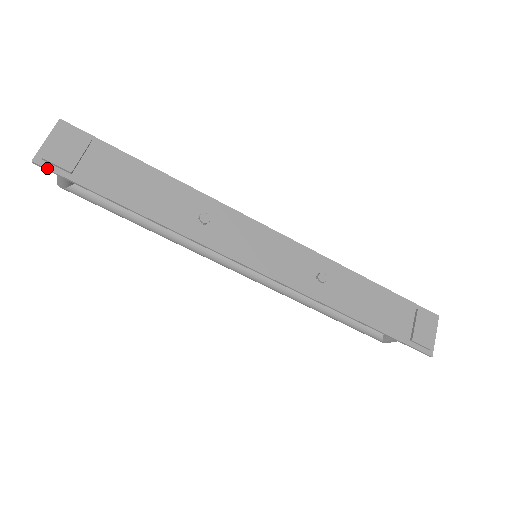
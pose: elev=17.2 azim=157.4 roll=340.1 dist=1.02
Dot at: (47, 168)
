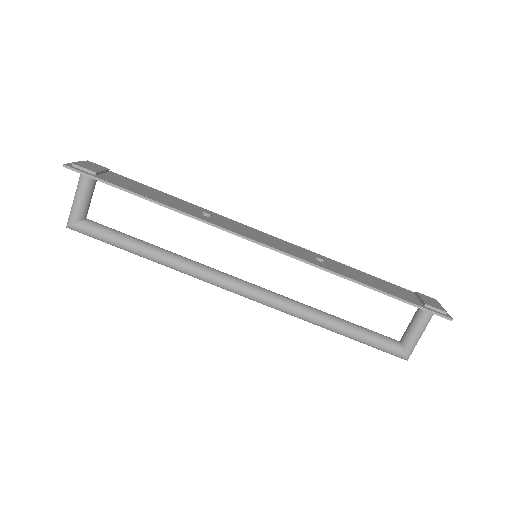
Dot at: (76, 169)
